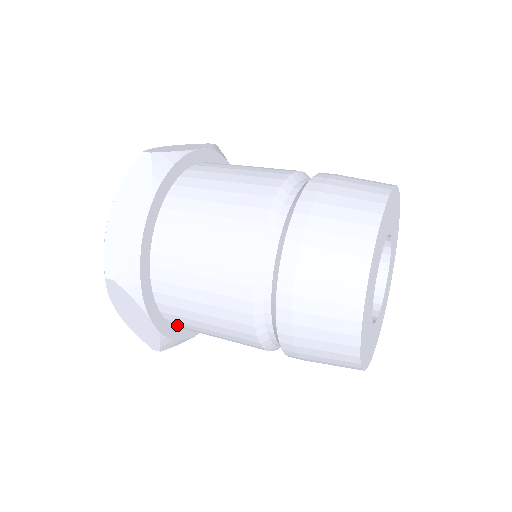
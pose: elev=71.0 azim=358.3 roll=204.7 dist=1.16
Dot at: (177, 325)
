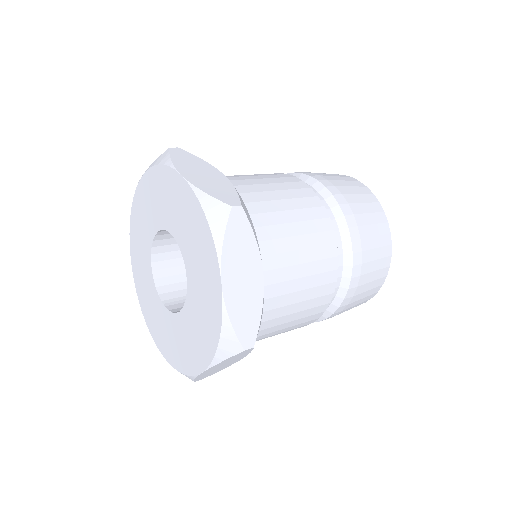
Dot at: occluded
